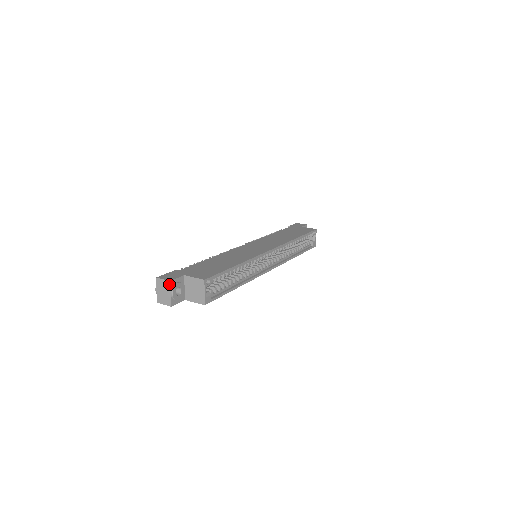
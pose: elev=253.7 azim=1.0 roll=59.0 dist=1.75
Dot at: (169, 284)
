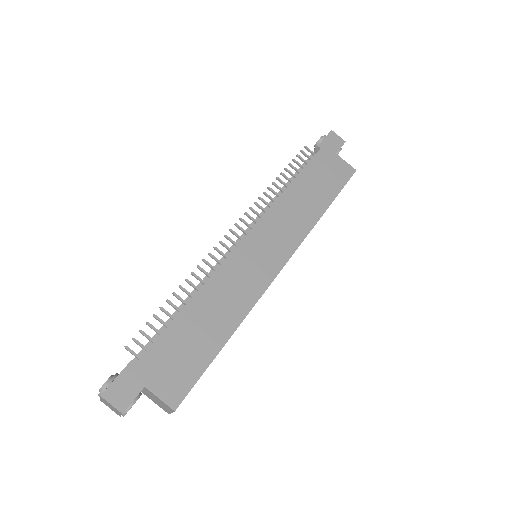
Dot at: (120, 413)
